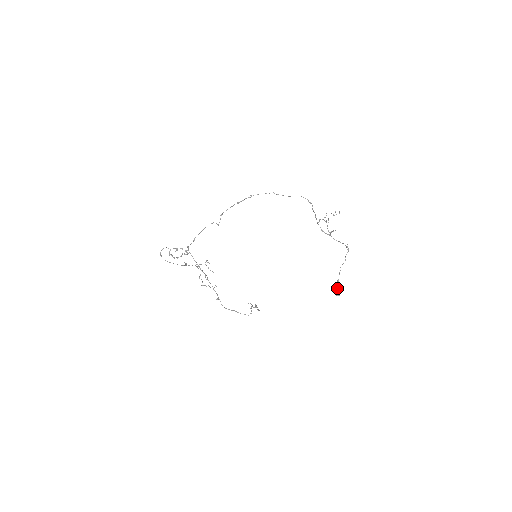
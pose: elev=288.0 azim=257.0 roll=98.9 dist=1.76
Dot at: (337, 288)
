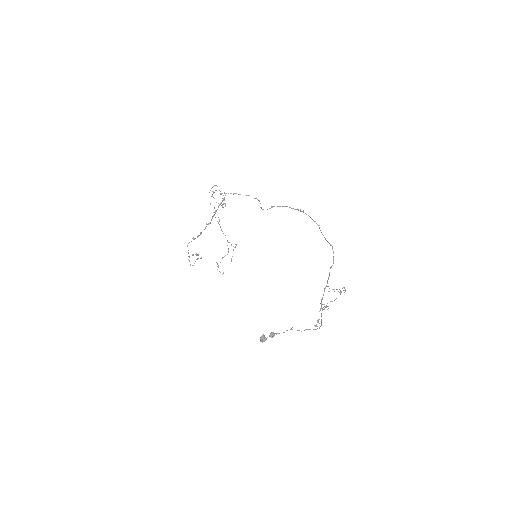
Dot at: (269, 336)
